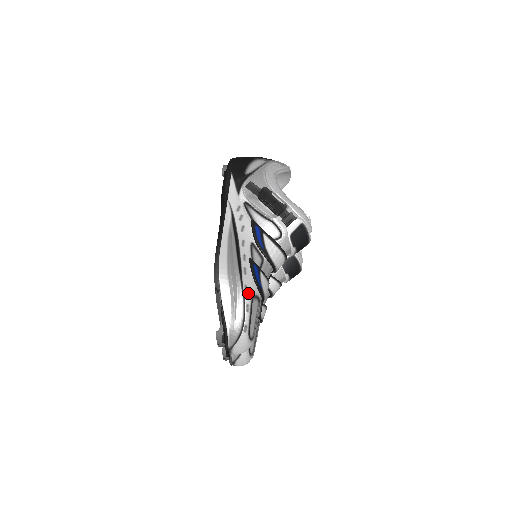
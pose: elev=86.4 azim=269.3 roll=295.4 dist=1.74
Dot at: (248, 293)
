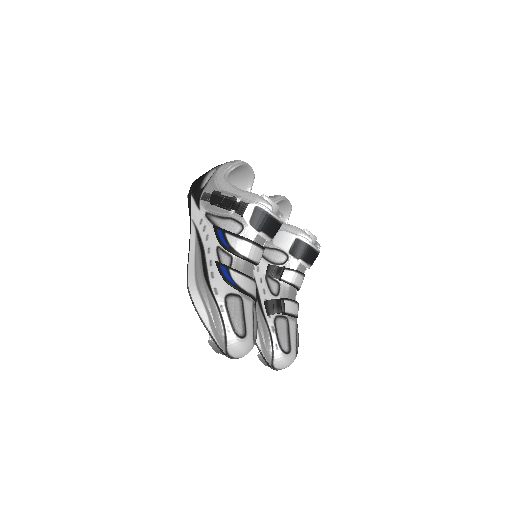
Dot at: (219, 294)
